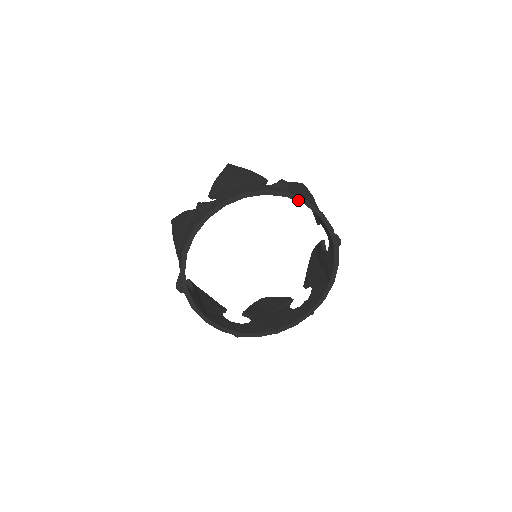
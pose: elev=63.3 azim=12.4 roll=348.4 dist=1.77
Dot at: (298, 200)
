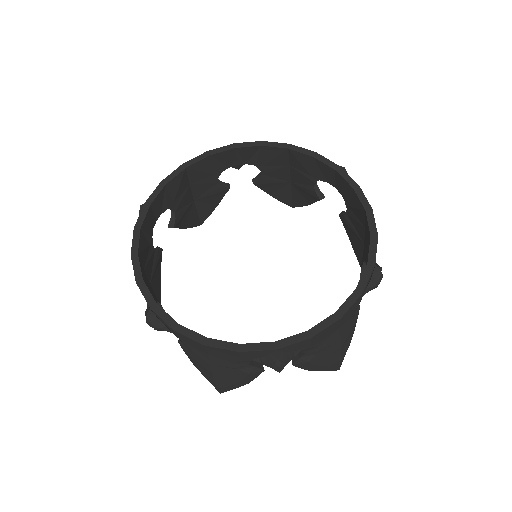
Dot at: (348, 180)
